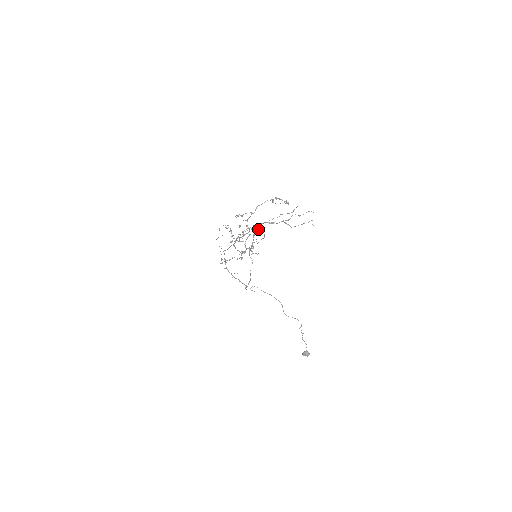
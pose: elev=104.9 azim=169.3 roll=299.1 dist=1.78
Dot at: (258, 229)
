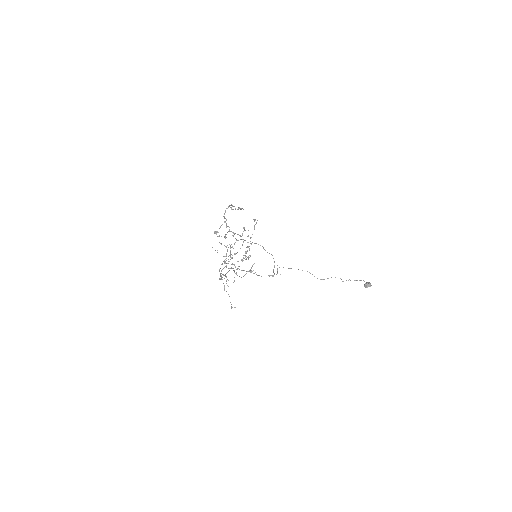
Dot at: occluded
